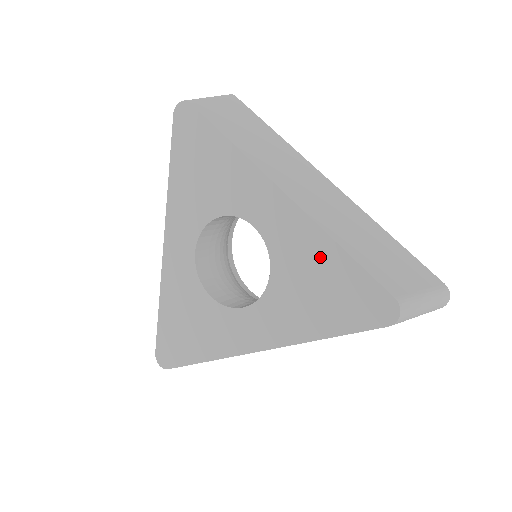
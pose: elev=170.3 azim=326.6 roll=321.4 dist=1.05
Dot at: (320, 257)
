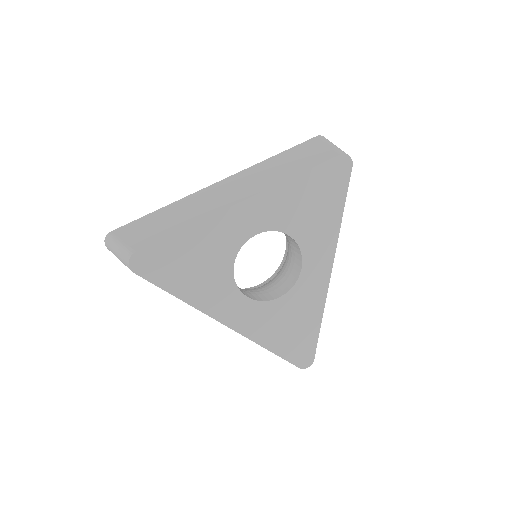
Dot at: (297, 193)
